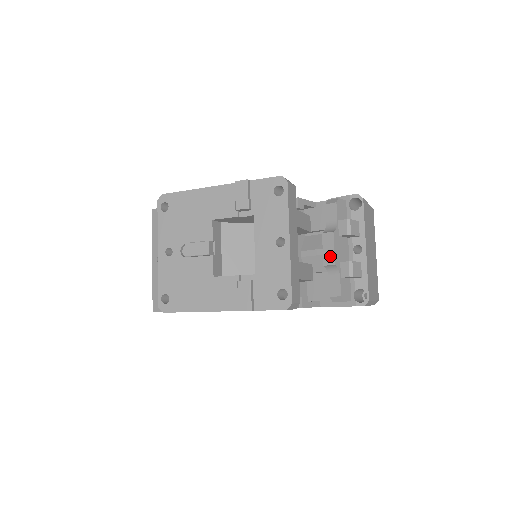
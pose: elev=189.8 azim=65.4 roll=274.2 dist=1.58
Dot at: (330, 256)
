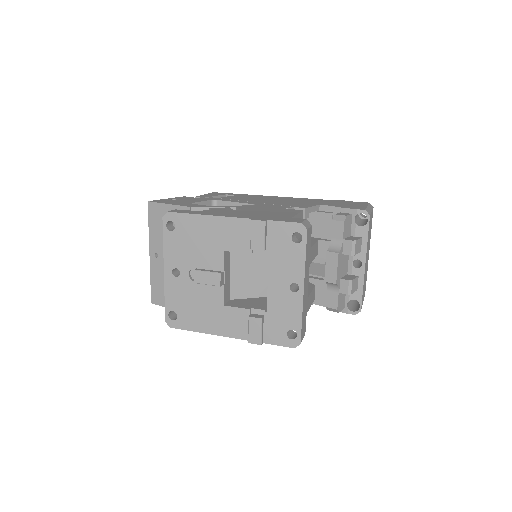
Dot at: (332, 275)
